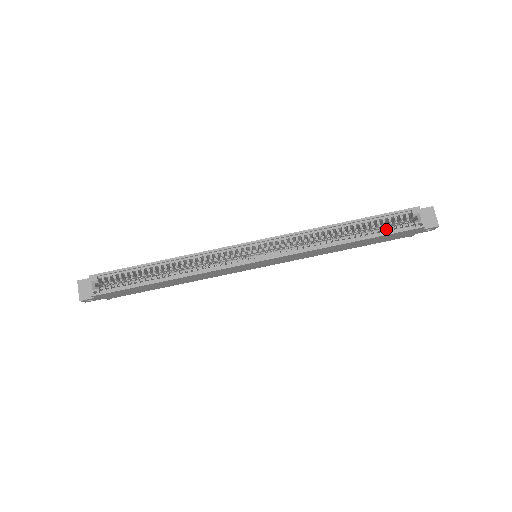
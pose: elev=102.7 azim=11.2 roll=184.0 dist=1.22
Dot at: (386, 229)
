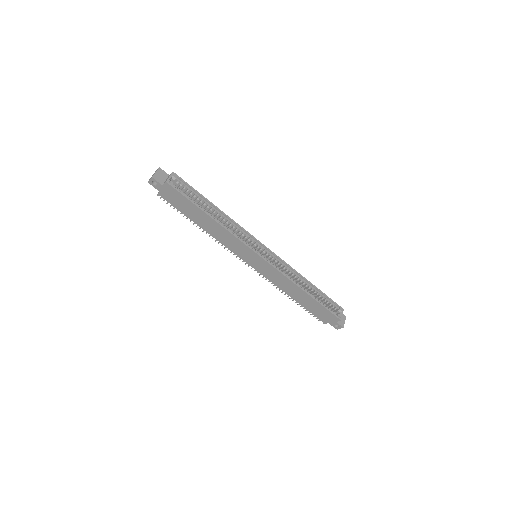
Dot at: occluded
